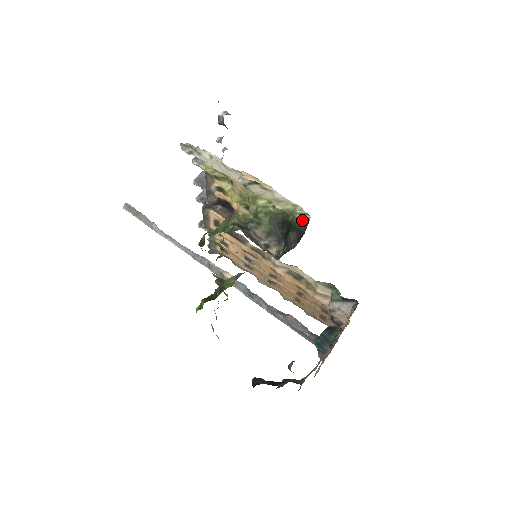
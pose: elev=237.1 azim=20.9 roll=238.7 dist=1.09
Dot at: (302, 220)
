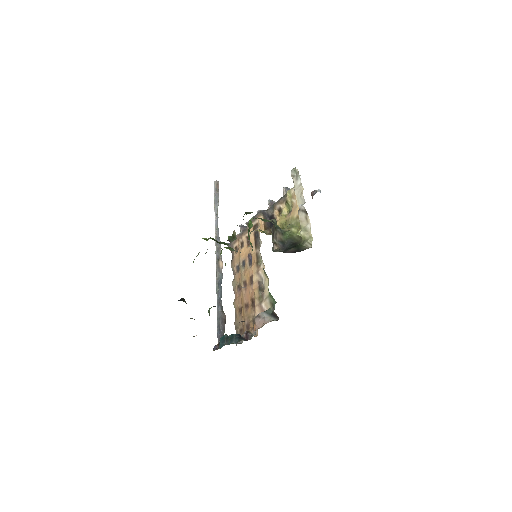
Dot at: (306, 246)
